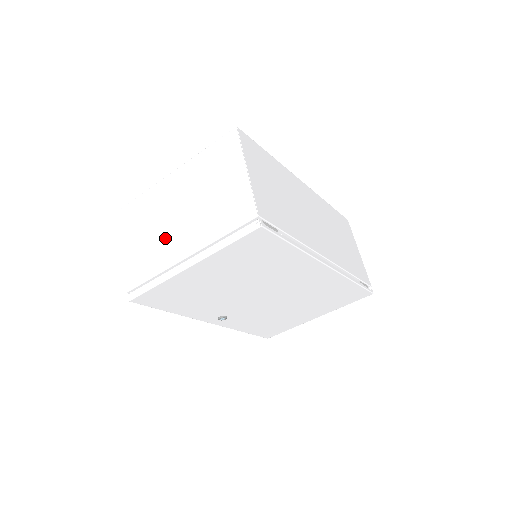
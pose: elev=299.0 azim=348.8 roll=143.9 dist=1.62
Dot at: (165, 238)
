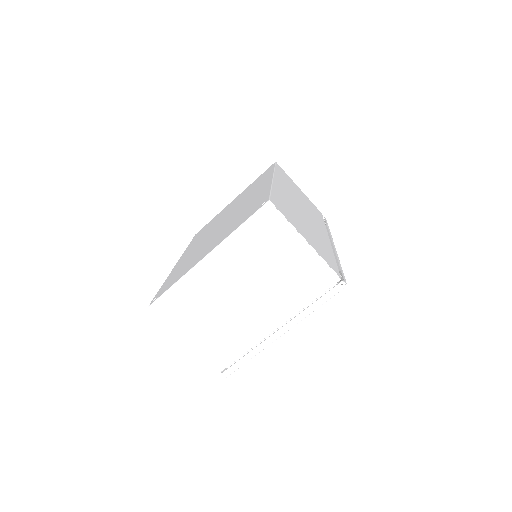
Dot at: (239, 320)
